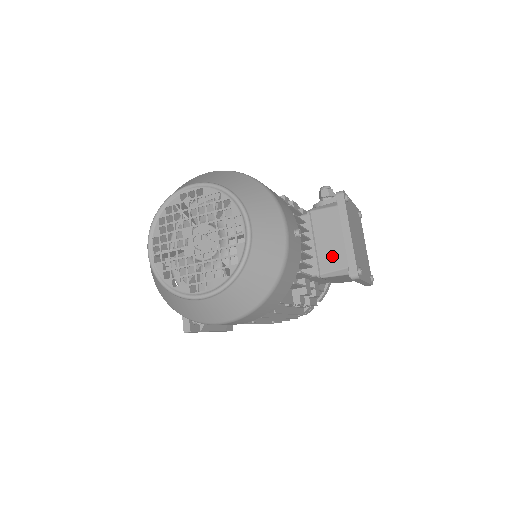
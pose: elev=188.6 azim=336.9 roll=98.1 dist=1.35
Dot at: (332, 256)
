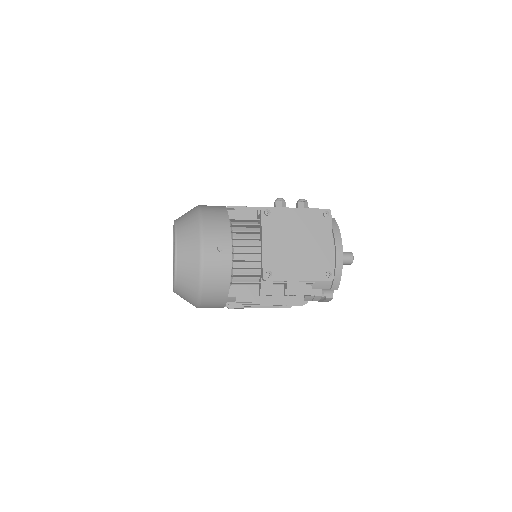
Dot at: occluded
